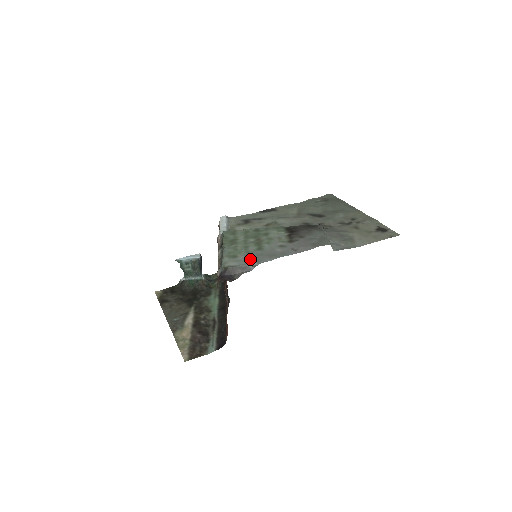
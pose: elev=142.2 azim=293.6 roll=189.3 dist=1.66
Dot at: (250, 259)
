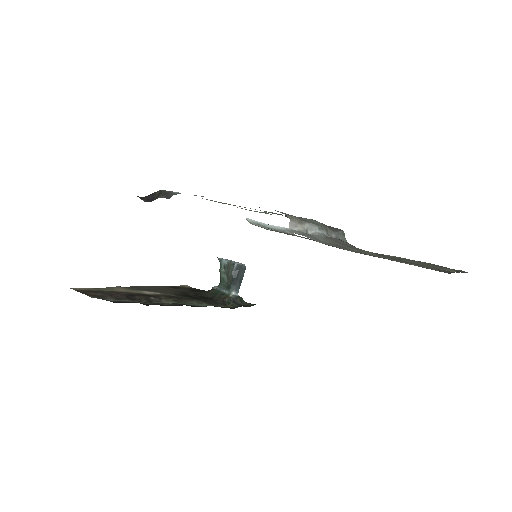
Dot at: occluded
